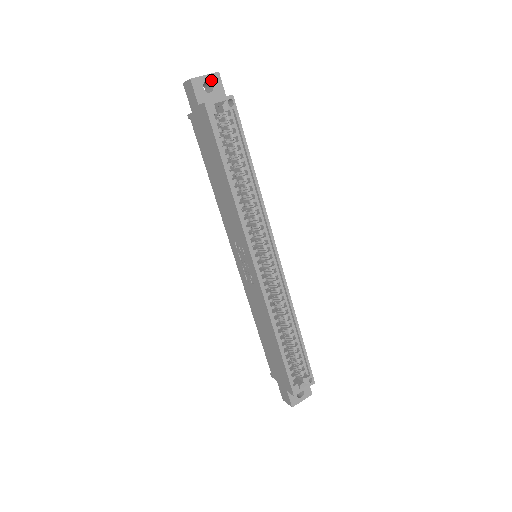
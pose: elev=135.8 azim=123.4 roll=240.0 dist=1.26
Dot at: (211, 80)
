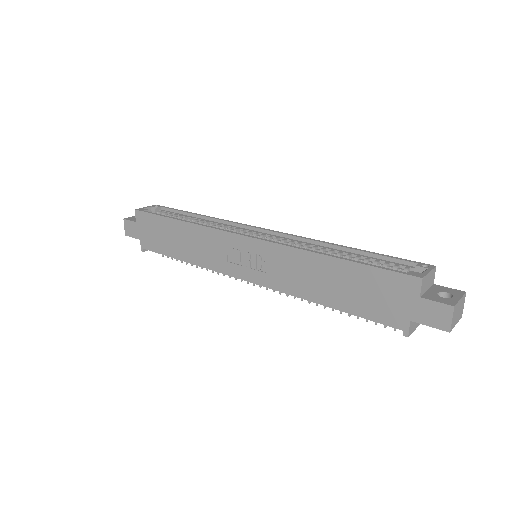
Dot at: occluded
